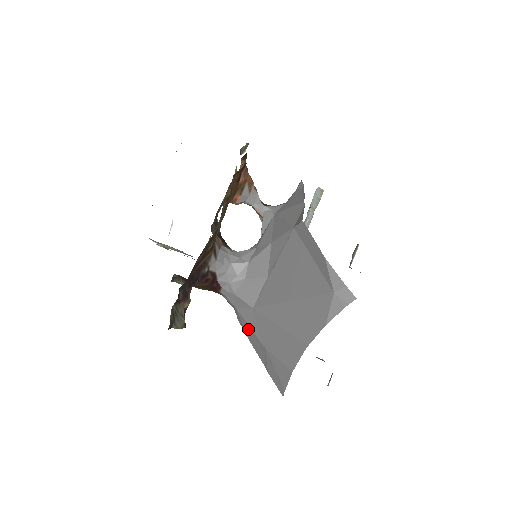
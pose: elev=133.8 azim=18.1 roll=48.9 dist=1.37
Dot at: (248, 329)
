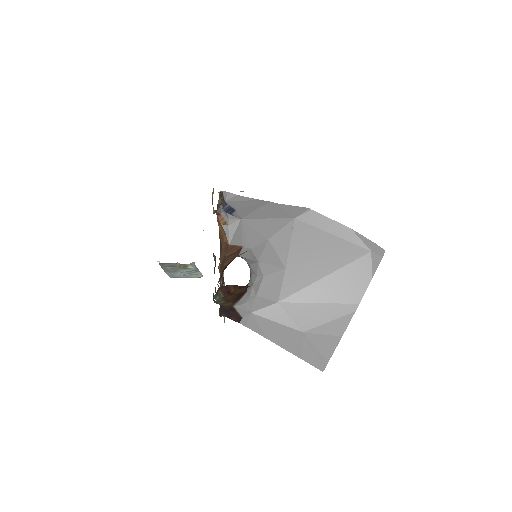
Dot at: (272, 327)
